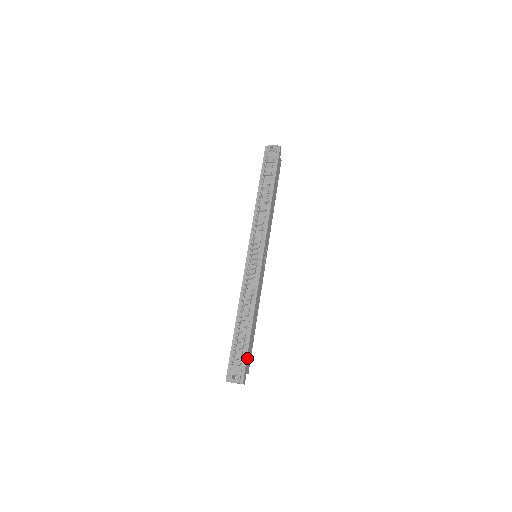
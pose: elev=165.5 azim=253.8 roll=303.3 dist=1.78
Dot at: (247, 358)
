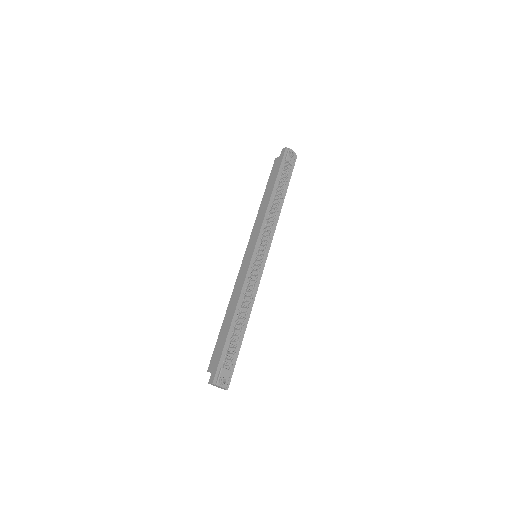
Dot at: (234, 362)
